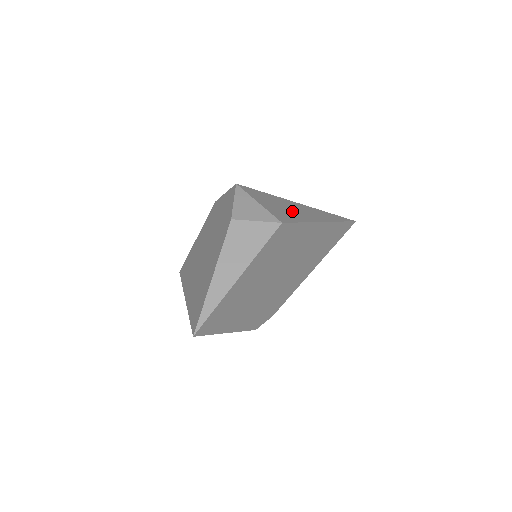
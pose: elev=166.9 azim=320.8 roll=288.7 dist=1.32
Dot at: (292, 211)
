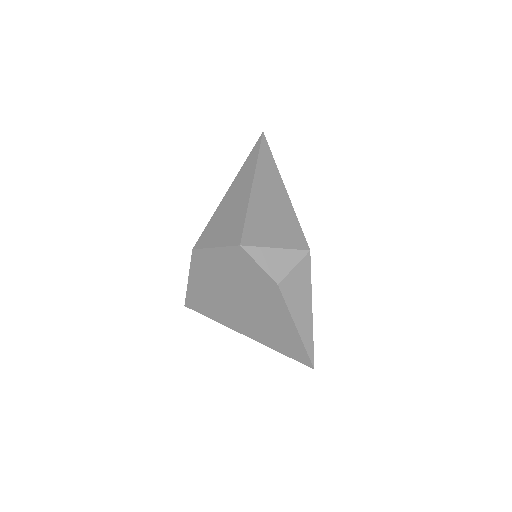
Dot at: (277, 213)
